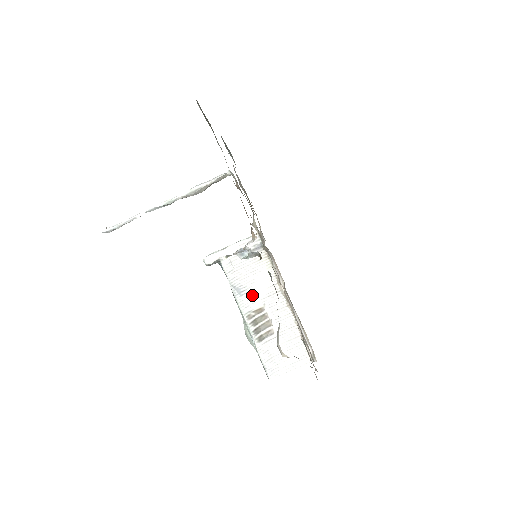
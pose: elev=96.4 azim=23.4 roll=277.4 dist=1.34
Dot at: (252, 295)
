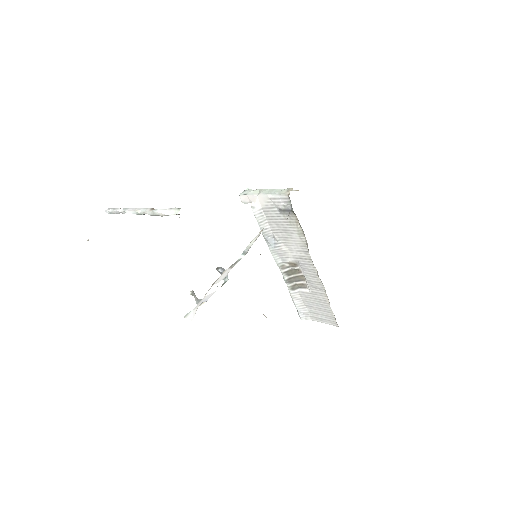
Dot at: (285, 250)
